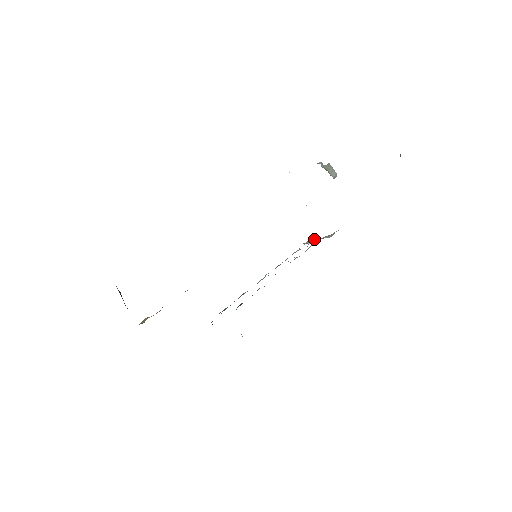
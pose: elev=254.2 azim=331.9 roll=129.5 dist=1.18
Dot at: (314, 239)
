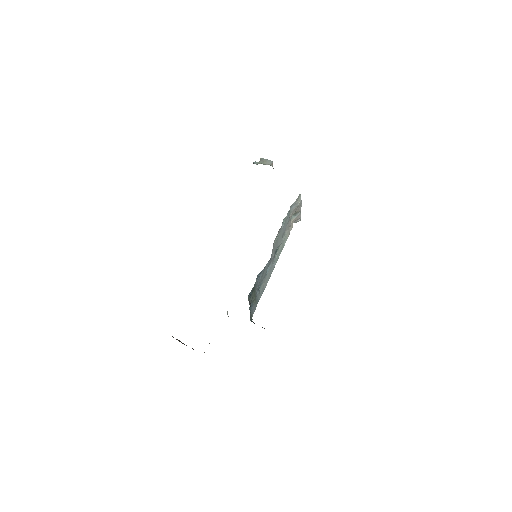
Dot at: (295, 215)
